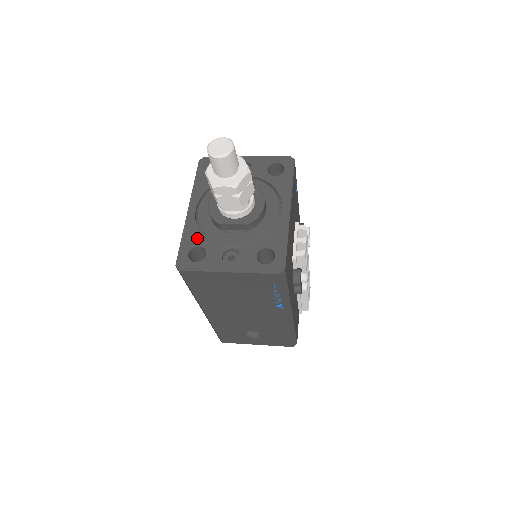
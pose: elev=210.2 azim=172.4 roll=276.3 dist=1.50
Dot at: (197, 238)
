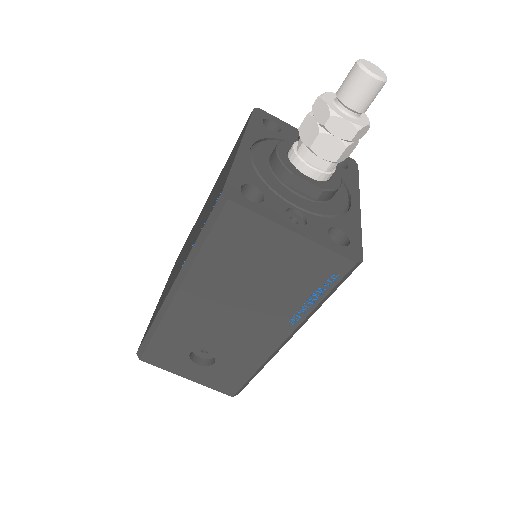
Dot at: (253, 177)
